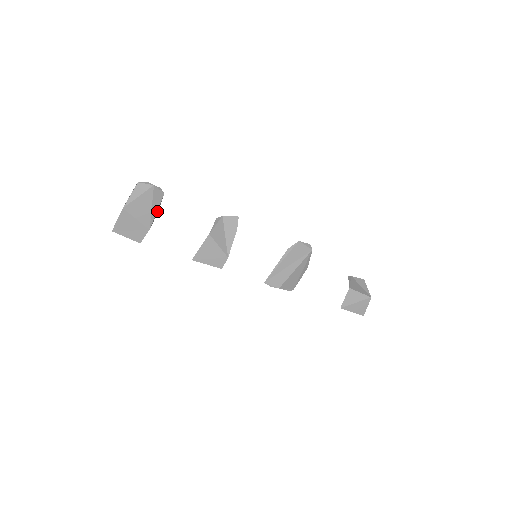
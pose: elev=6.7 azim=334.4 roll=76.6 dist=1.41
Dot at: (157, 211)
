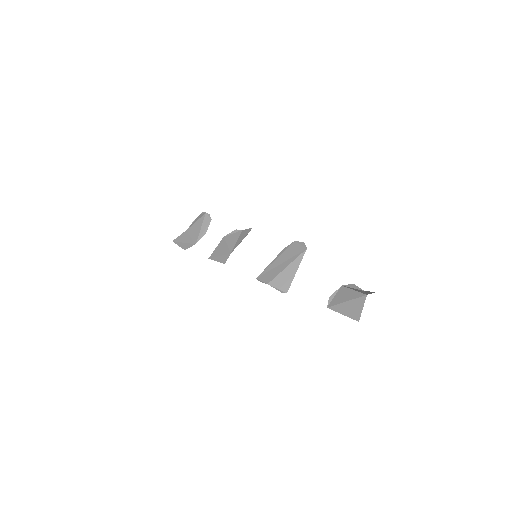
Dot at: (205, 232)
